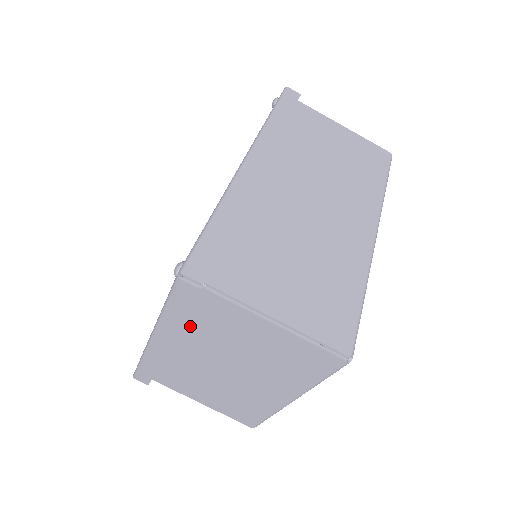
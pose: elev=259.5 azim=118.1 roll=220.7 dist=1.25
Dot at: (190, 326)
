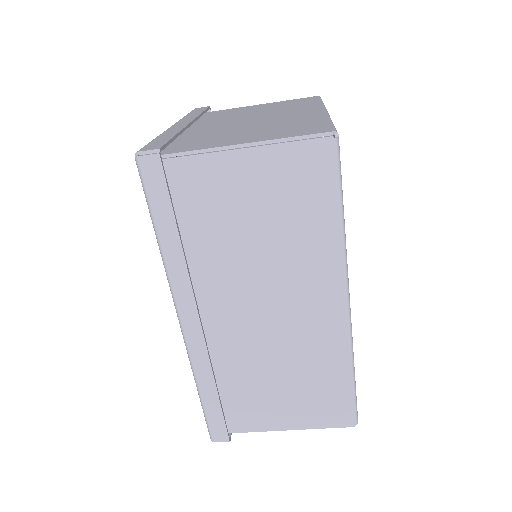
Dot at: occluded
